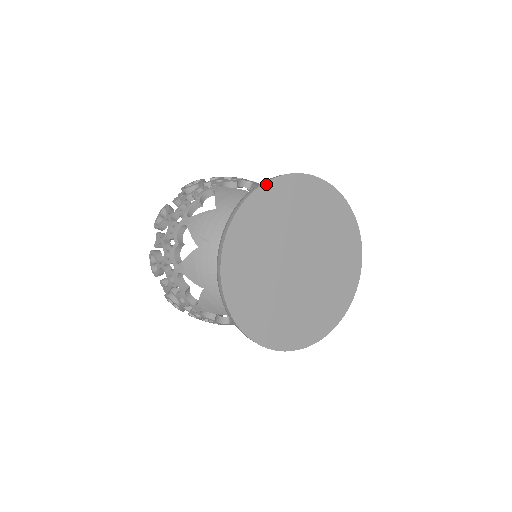
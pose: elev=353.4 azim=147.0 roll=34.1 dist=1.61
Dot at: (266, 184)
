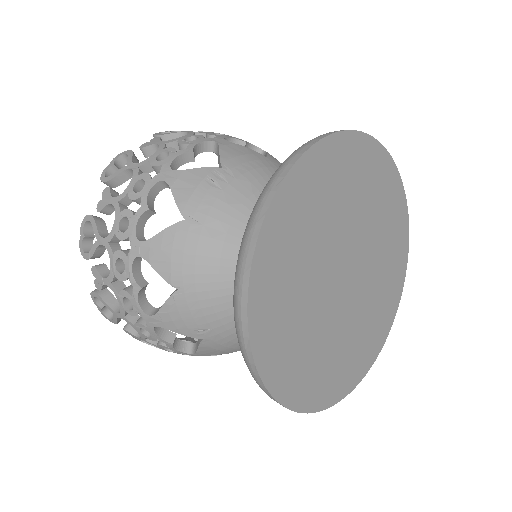
Dot at: (251, 286)
